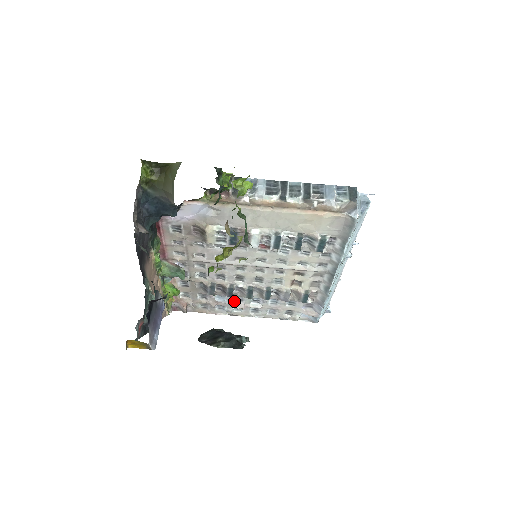
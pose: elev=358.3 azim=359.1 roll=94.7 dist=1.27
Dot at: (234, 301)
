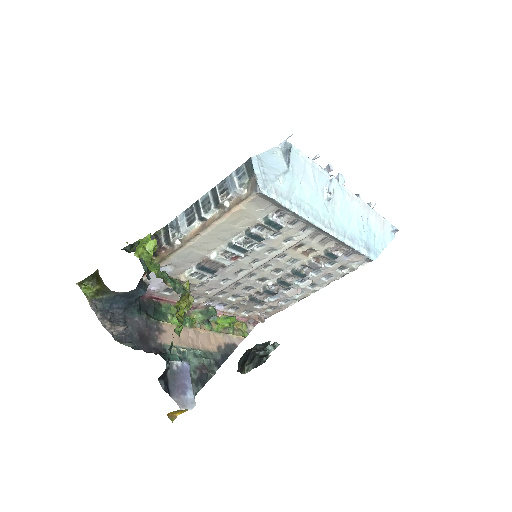
Dot at: (287, 292)
